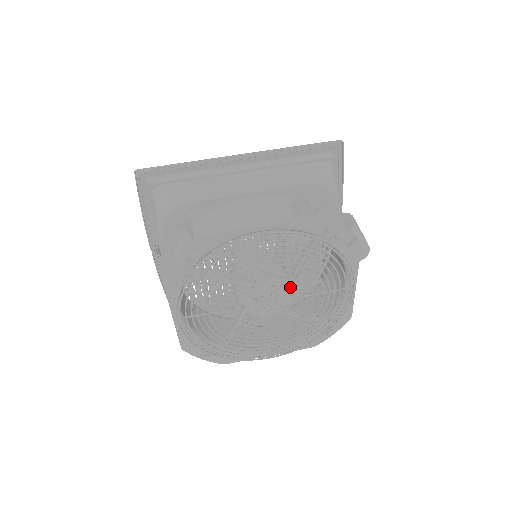
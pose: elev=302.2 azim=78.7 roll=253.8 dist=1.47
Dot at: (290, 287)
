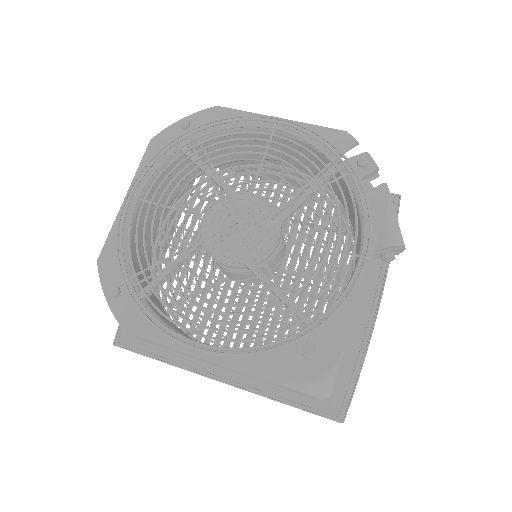
Dot at: (278, 209)
